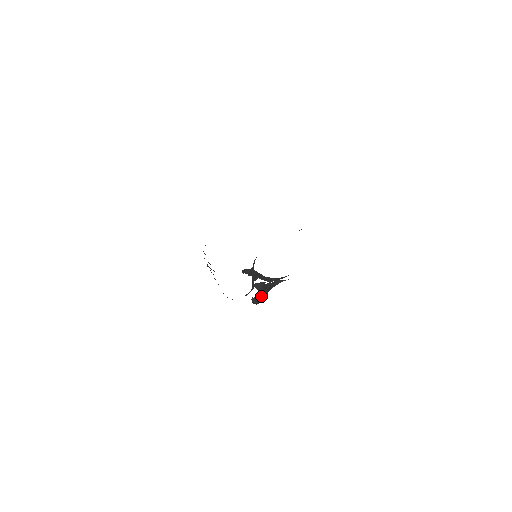
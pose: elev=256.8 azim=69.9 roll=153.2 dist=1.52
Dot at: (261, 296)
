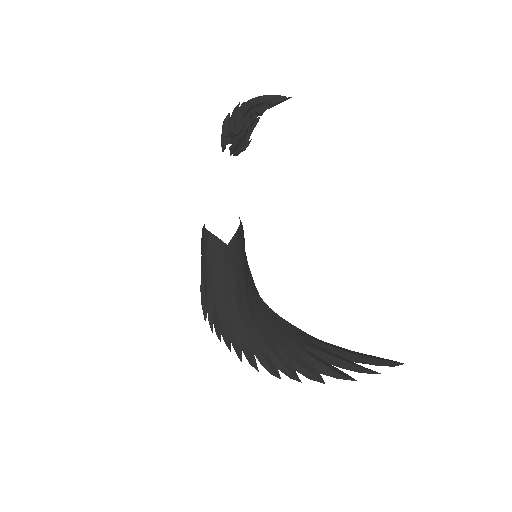
Dot at: occluded
